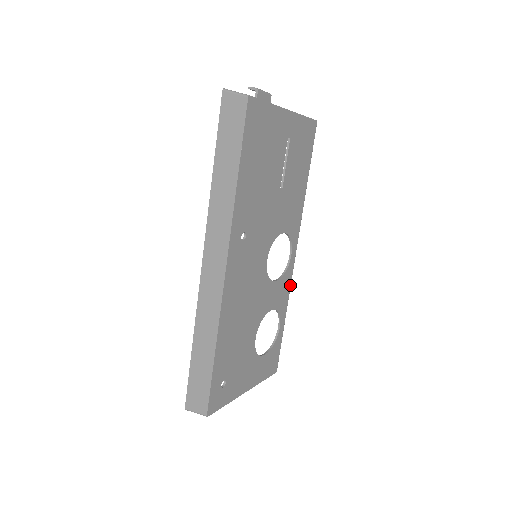
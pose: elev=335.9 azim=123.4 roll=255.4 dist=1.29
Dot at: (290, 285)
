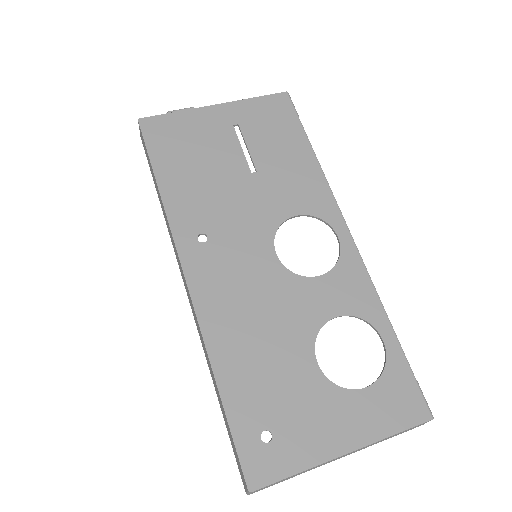
Dot at: (367, 276)
